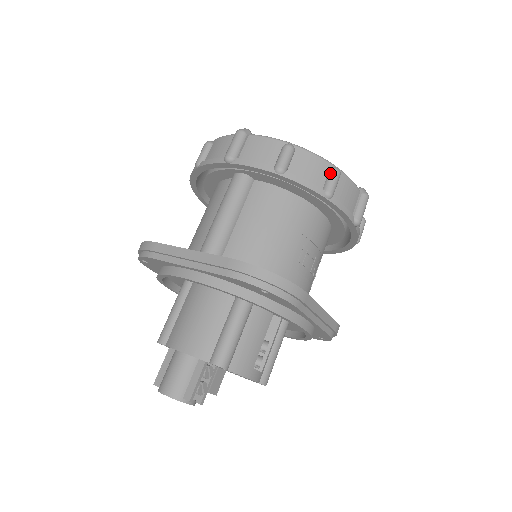
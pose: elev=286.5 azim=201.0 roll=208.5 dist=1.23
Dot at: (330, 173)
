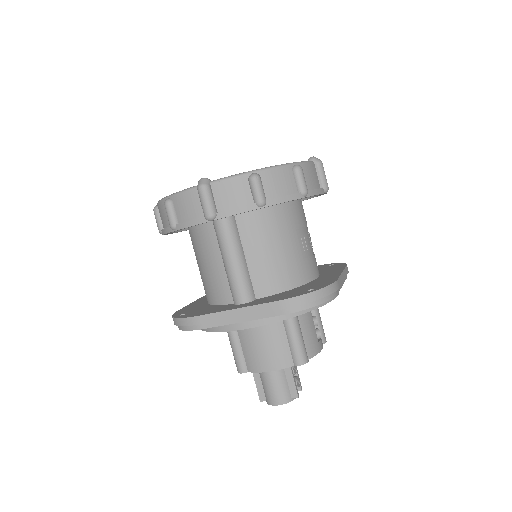
Dot at: (295, 174)
